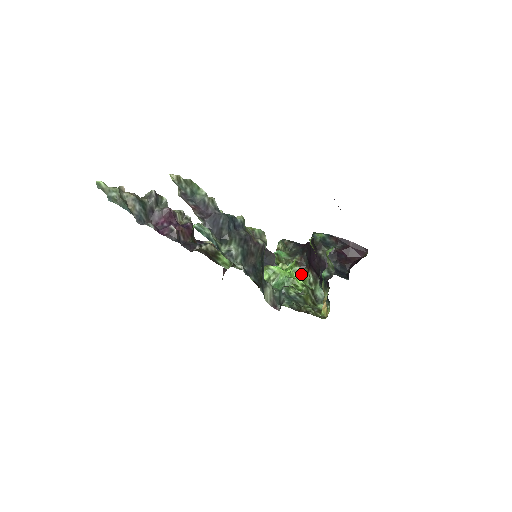
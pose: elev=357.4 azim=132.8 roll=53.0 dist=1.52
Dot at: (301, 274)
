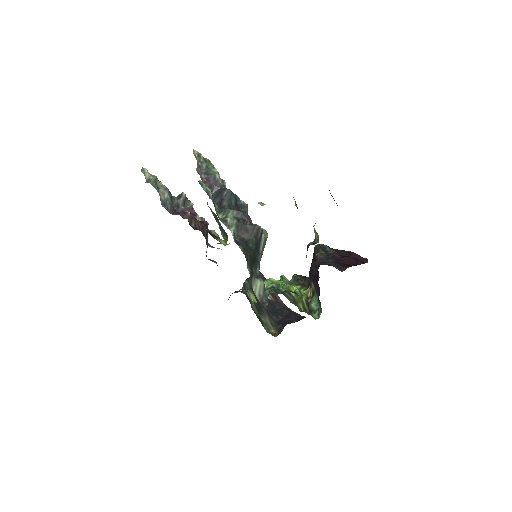
Dot at: occluded
